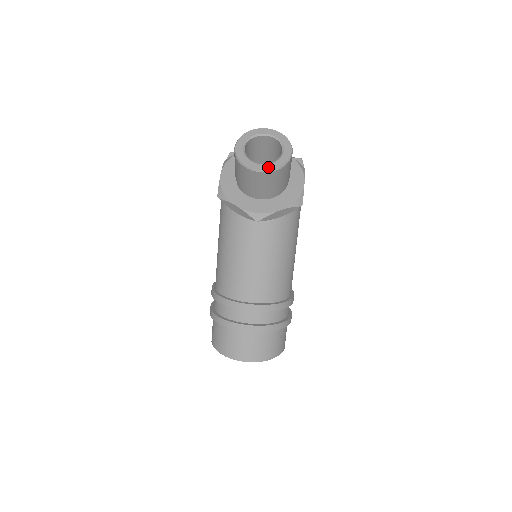
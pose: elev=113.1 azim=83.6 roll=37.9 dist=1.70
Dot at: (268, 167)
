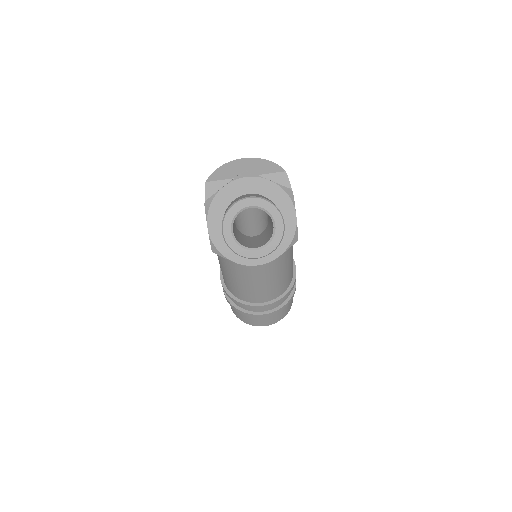
Dot at: (264, 252)
